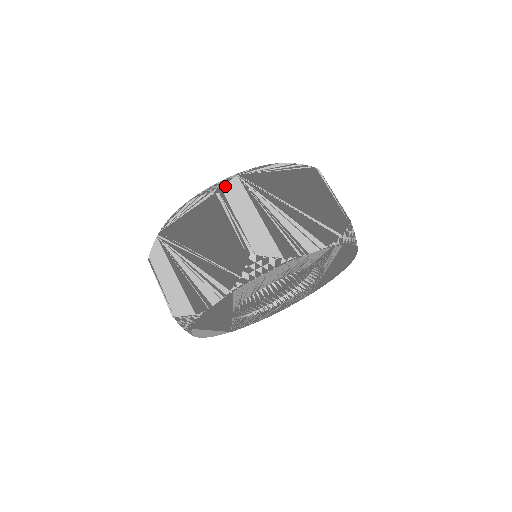
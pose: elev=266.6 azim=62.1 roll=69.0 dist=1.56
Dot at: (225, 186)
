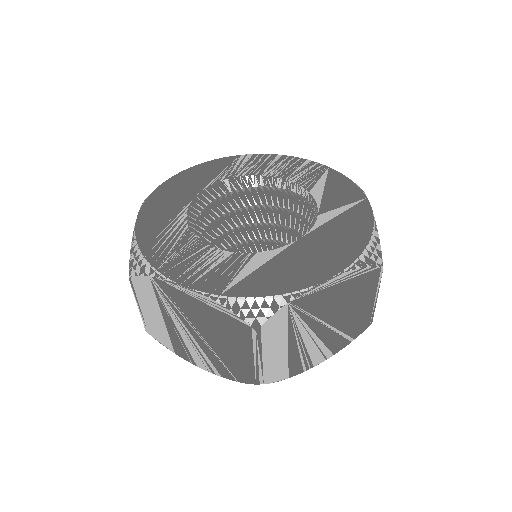
Dot at: (267, 322)
